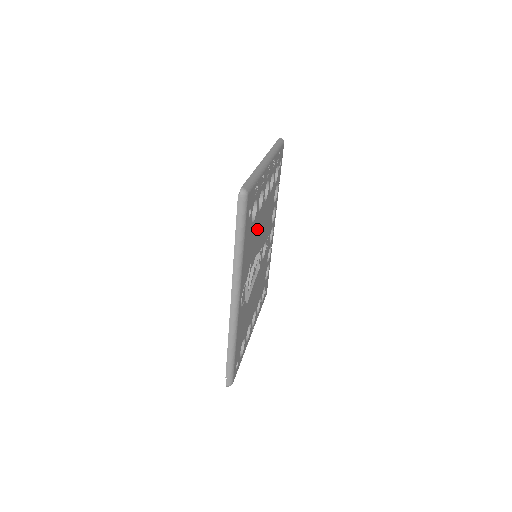
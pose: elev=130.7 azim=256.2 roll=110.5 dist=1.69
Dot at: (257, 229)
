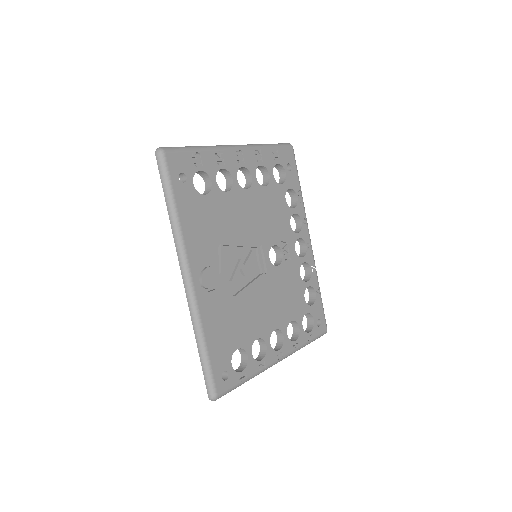
Dot at: (228, 212)
